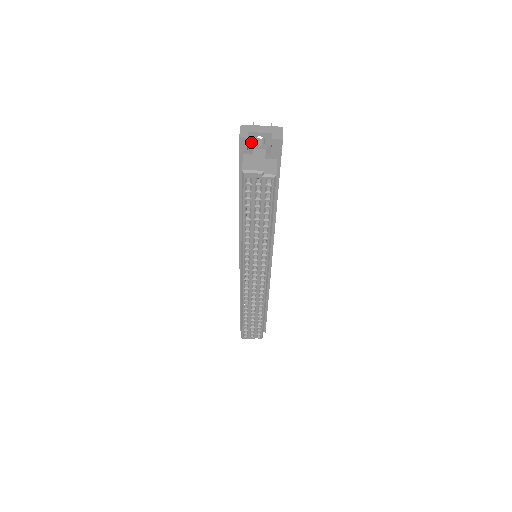
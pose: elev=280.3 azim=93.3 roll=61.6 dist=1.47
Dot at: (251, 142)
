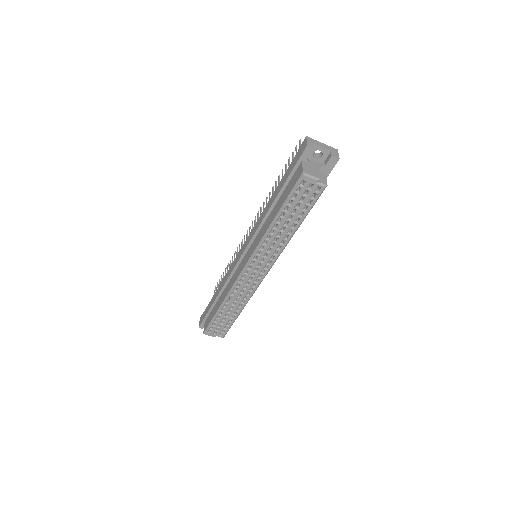
Dot at: (310, 153)
